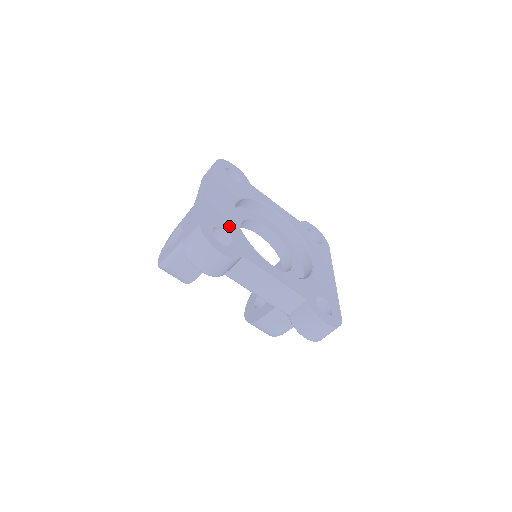
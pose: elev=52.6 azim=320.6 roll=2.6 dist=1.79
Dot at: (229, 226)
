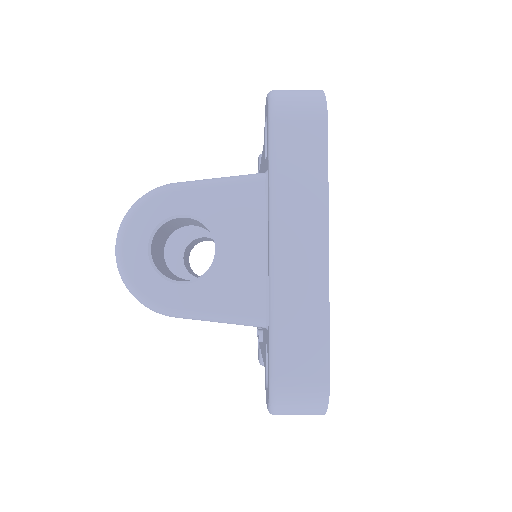
Dot at: occluded
